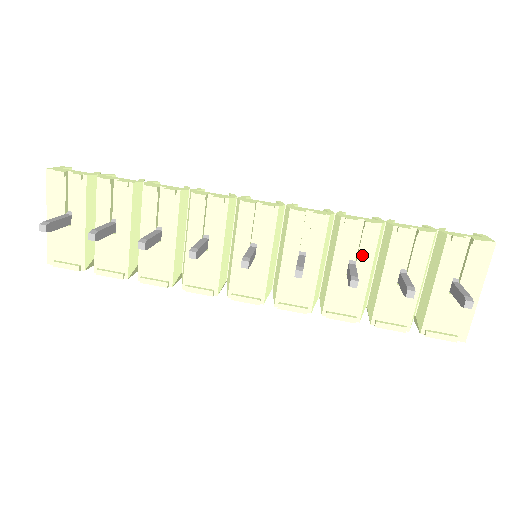
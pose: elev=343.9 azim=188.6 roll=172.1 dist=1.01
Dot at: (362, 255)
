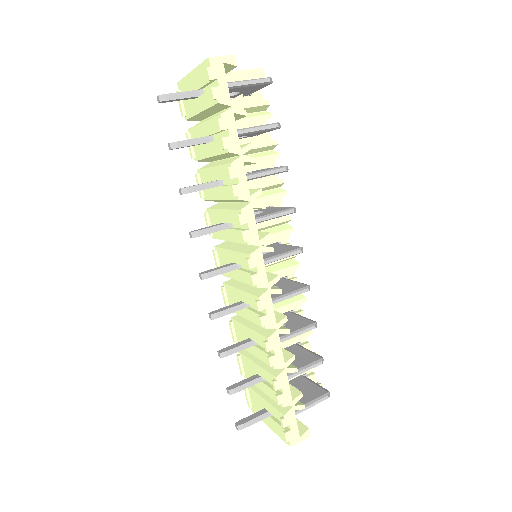
Dot at: (259, 351)
